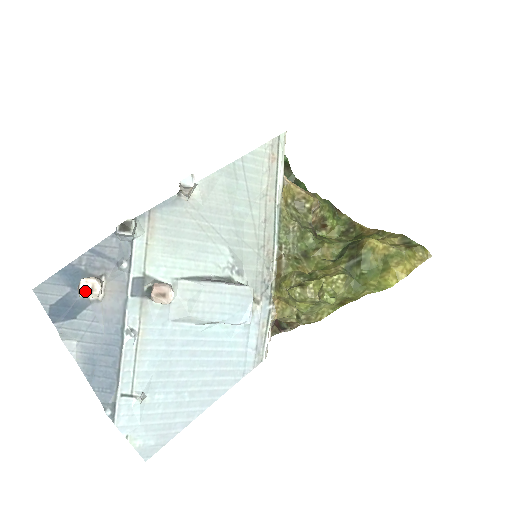
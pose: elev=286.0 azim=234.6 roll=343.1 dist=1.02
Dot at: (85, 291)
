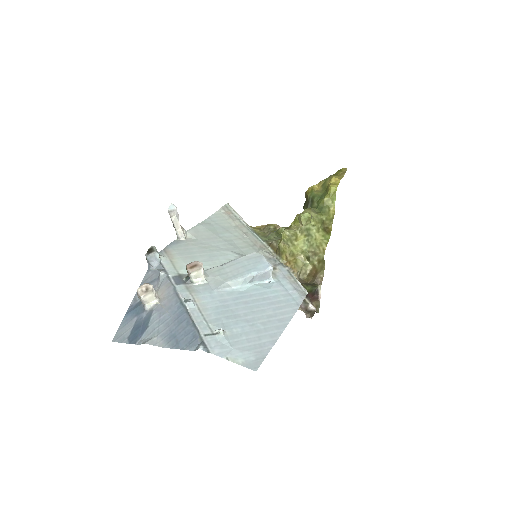
Dot at: (143, 292)
